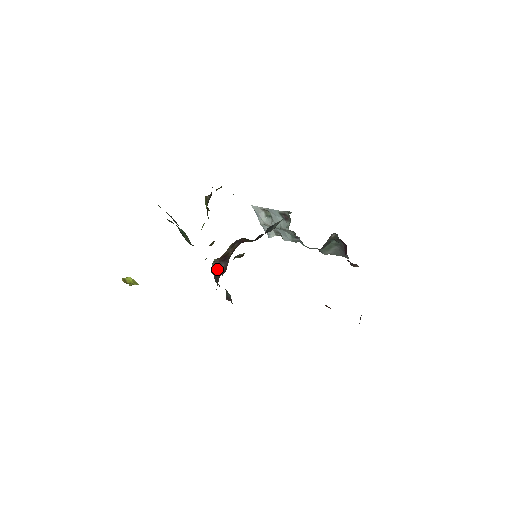
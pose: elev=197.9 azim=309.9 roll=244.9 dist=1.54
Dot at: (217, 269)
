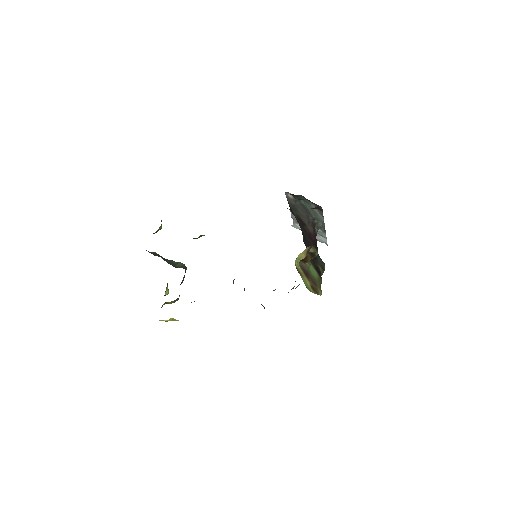
Dot at: occluded
